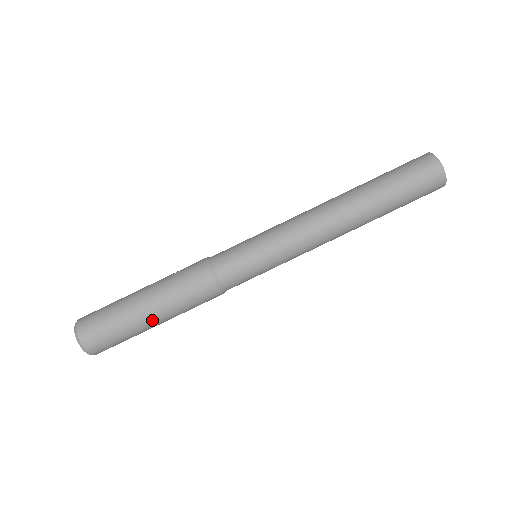
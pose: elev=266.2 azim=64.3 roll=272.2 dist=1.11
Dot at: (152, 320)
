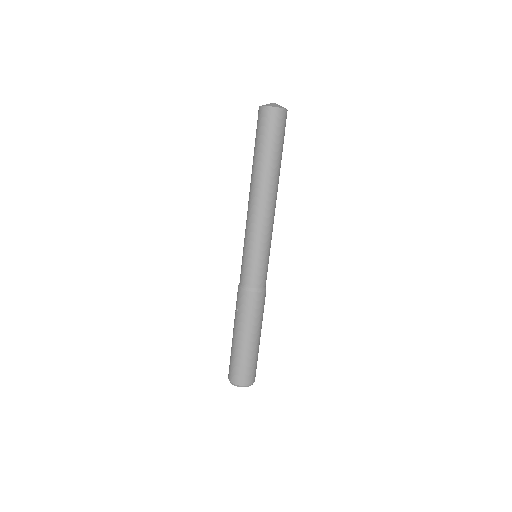
Dot at: (257, 339)
